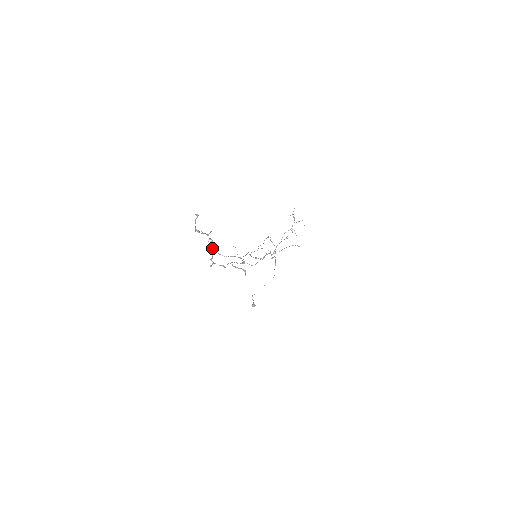
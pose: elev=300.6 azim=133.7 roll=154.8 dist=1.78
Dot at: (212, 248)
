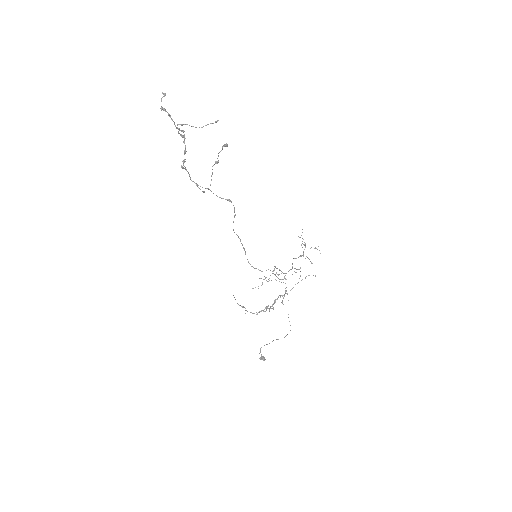
Dot at: occluded
